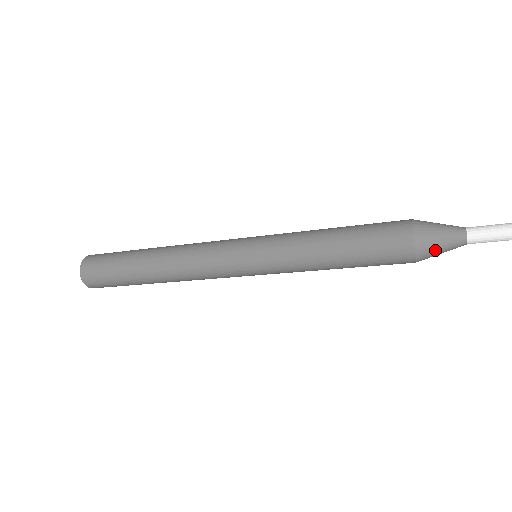
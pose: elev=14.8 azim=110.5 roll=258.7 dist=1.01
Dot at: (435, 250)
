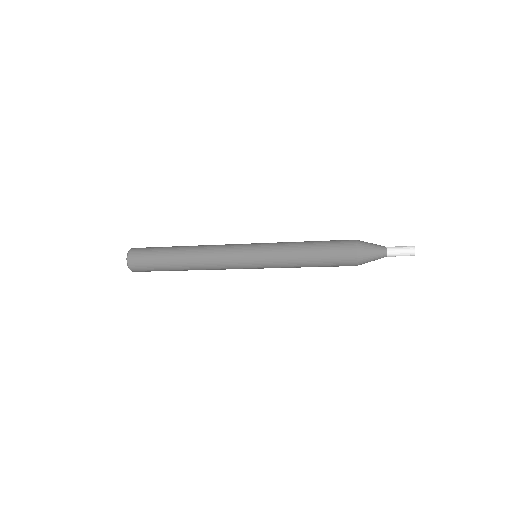
Dot at: occluded
